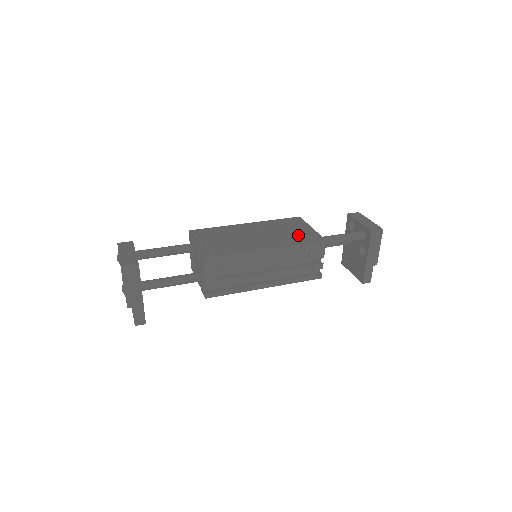
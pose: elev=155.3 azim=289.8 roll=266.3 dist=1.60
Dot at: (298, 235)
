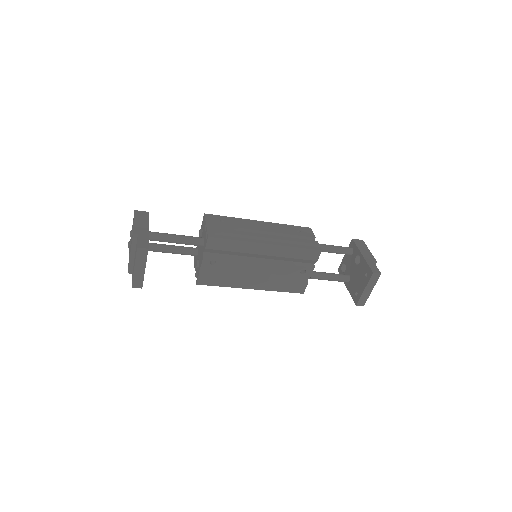
Dot at: occluded
